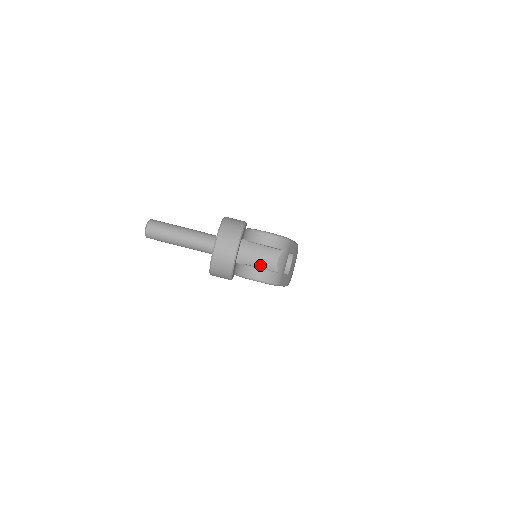
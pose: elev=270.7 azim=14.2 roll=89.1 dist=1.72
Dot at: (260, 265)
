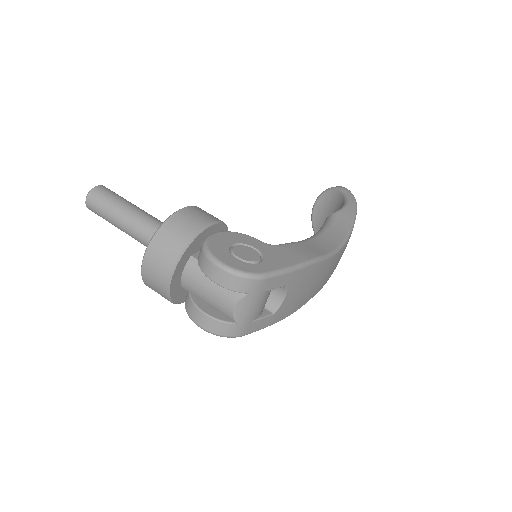
Dot at: (211, 304)
